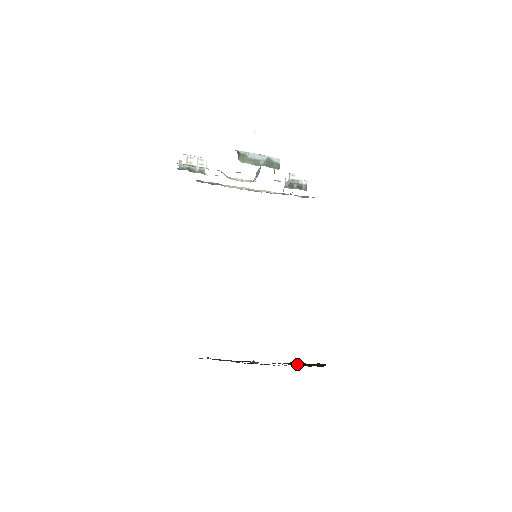
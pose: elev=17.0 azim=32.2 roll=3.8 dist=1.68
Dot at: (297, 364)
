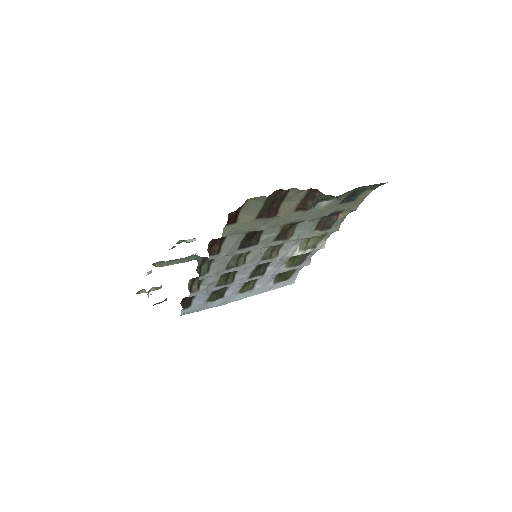
Dot at: occluded
